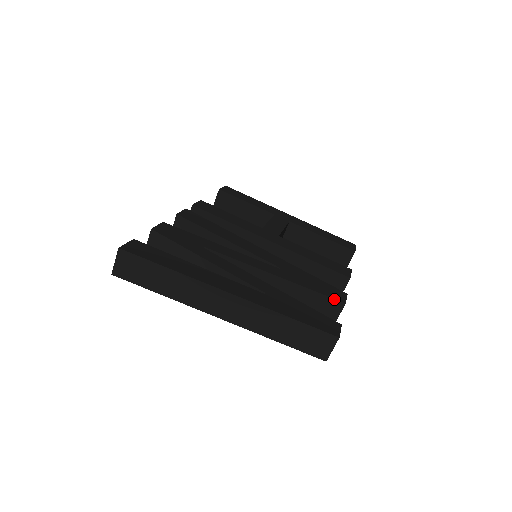
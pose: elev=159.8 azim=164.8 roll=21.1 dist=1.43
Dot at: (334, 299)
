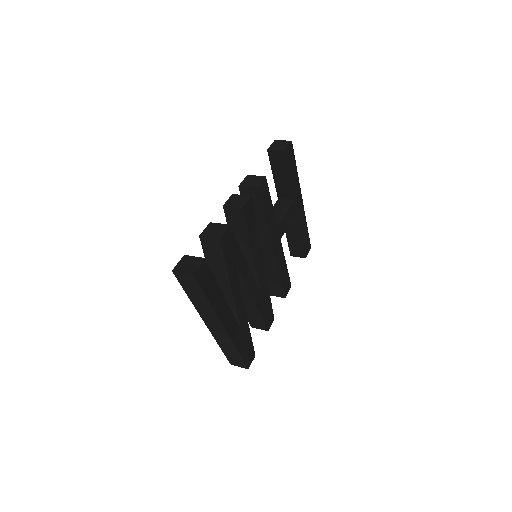
Dot at: (266, 326)
